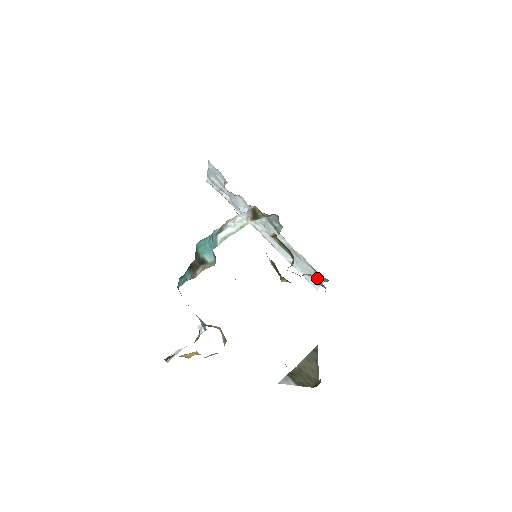
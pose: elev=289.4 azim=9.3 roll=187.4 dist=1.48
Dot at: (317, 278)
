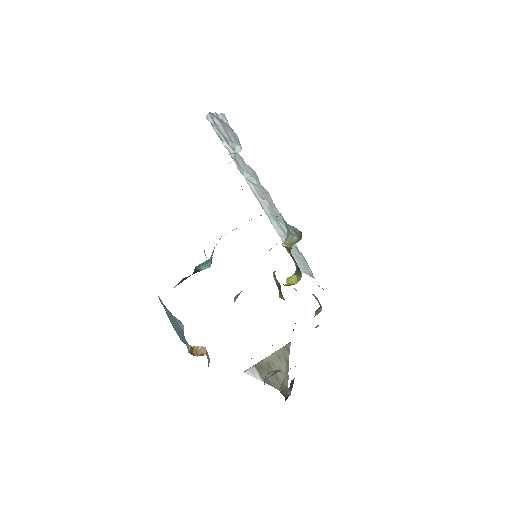
Dot at: (317, 298)
